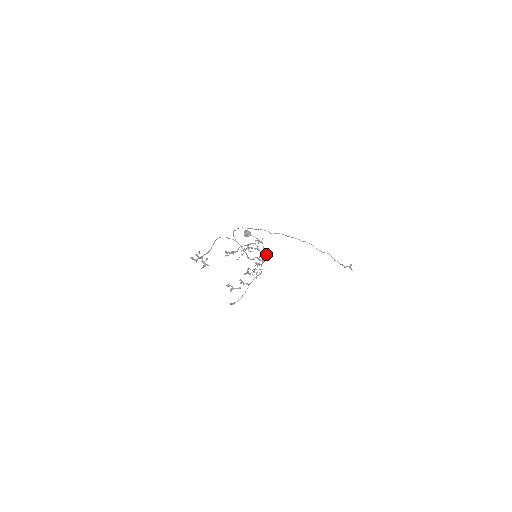
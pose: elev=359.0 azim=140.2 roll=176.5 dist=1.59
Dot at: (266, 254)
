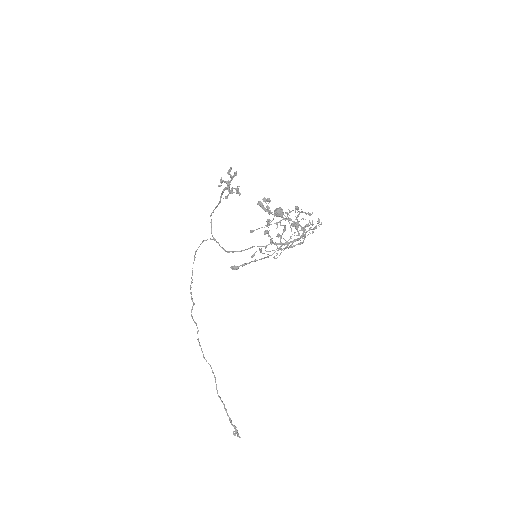
Dot at: (315, 226)
